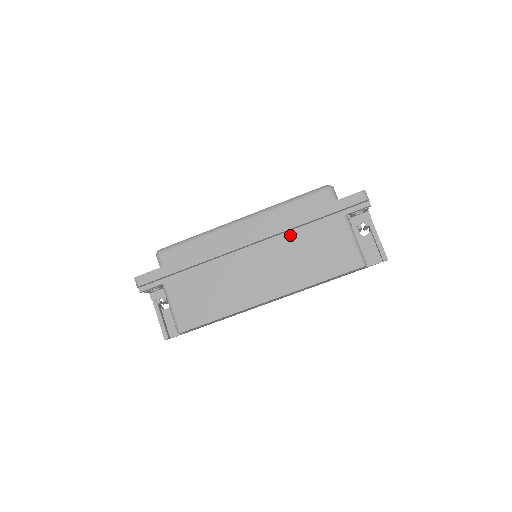
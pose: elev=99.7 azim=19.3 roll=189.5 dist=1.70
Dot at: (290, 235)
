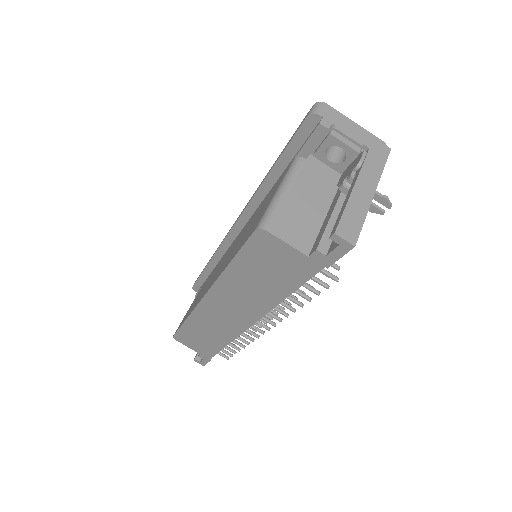
Dot at: (257, 209)
